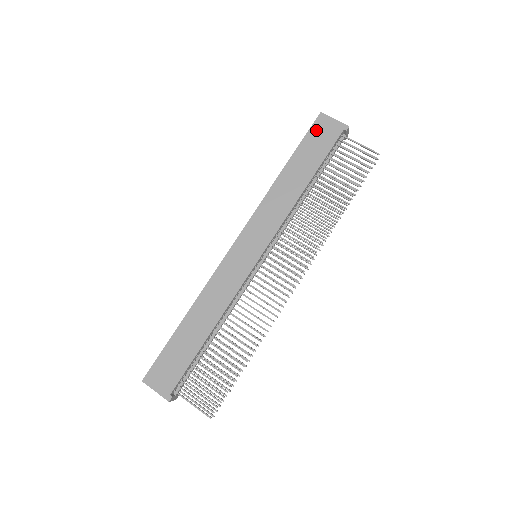
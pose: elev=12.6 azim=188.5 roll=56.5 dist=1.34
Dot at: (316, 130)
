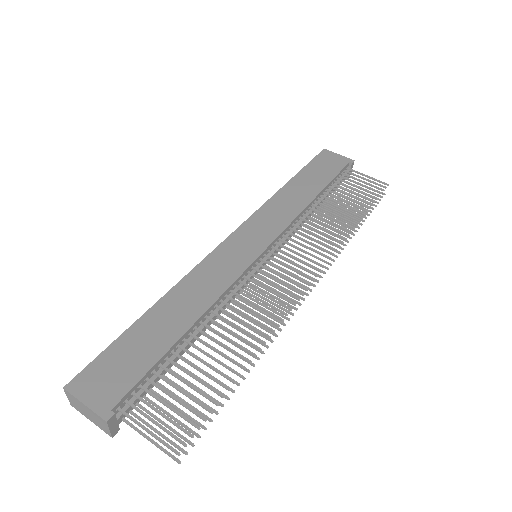
Dot at: (321, 159)
